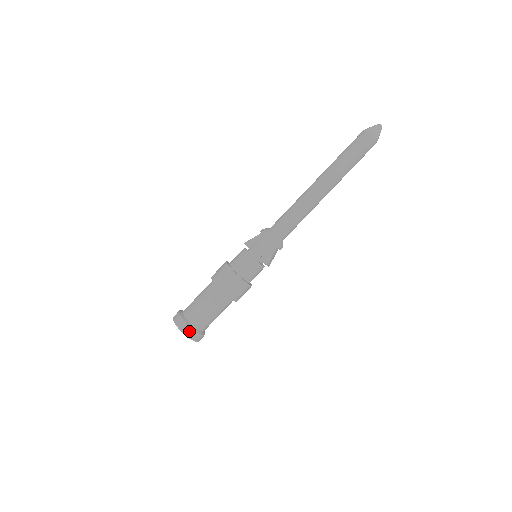
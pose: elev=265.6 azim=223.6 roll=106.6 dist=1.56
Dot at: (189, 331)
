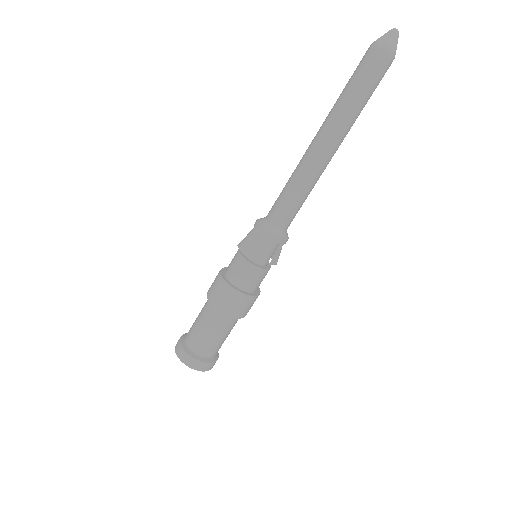
Dot at: (212, 366)
